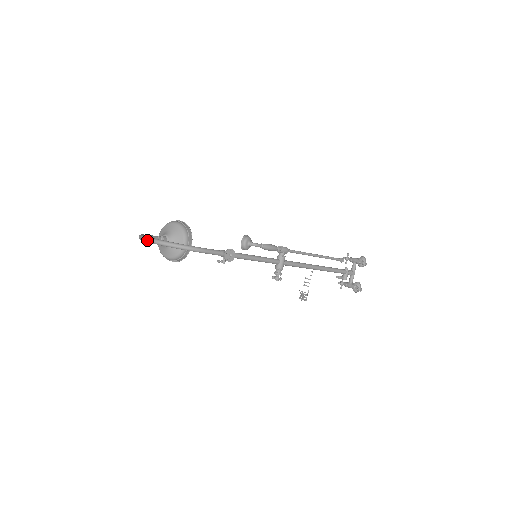
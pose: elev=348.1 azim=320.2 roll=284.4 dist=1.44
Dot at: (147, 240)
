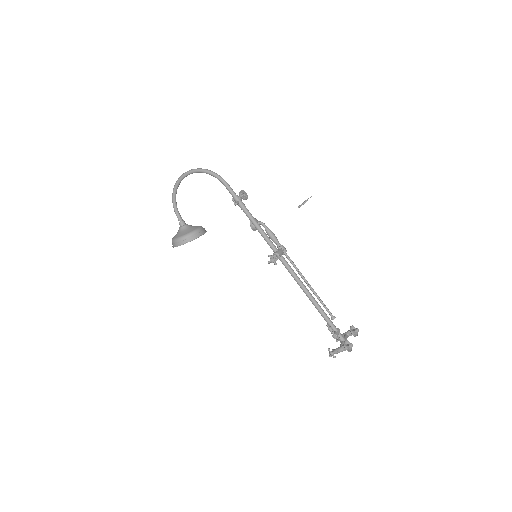
Dot at: (185, 172)
